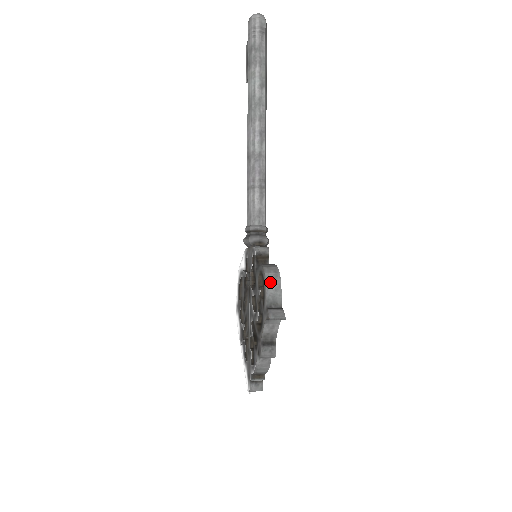
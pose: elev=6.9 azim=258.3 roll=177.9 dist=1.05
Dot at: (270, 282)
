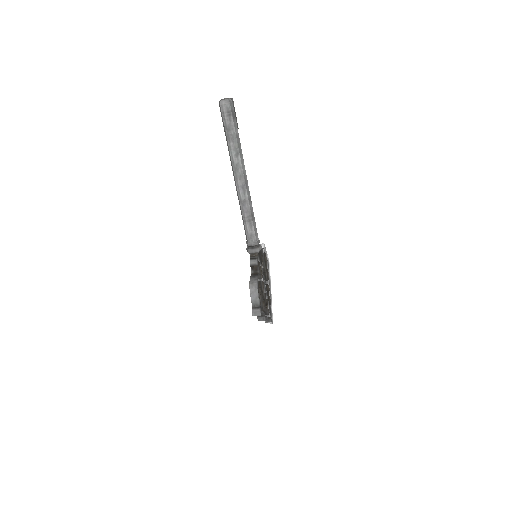
Dot at: (252, 294)
